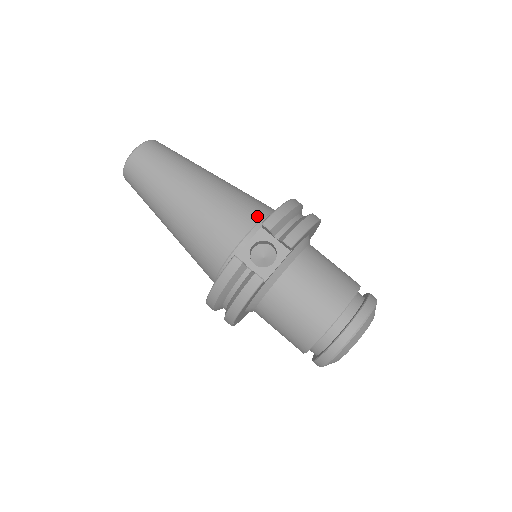
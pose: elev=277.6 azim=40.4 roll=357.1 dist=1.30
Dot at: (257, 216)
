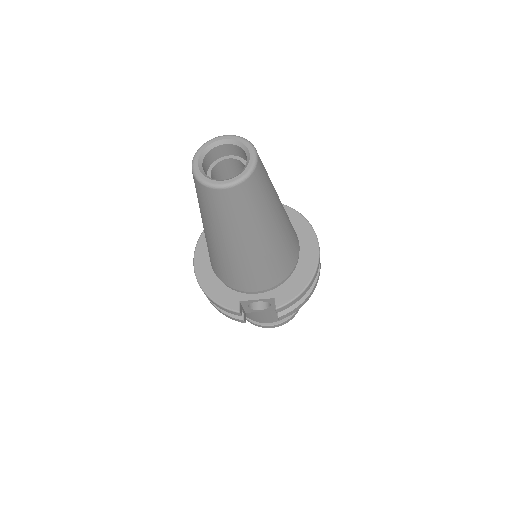
Dot at: (280, 280)
